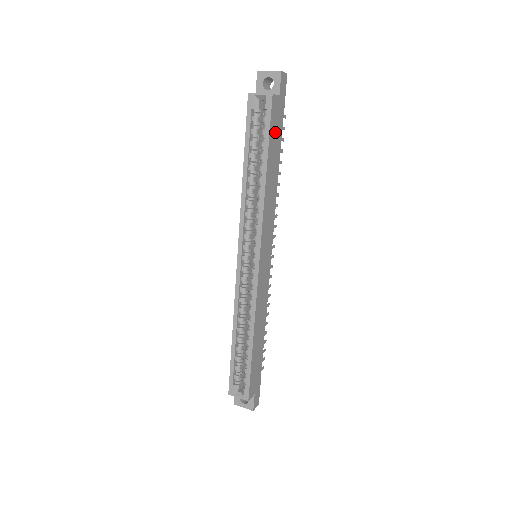
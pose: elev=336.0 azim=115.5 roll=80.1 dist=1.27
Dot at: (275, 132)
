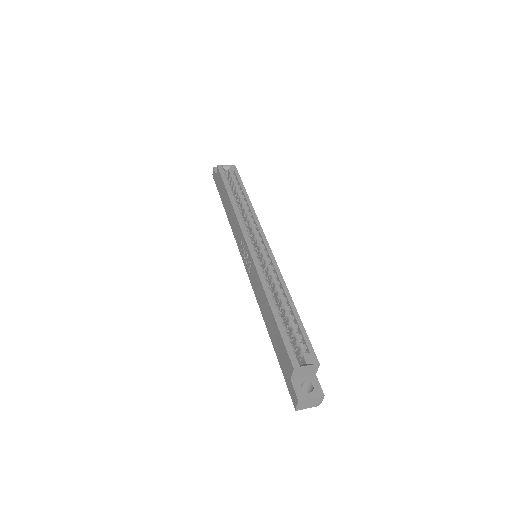
Dot at: occluded
